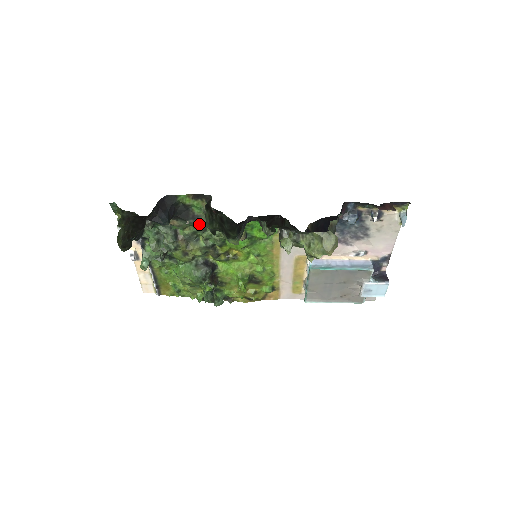
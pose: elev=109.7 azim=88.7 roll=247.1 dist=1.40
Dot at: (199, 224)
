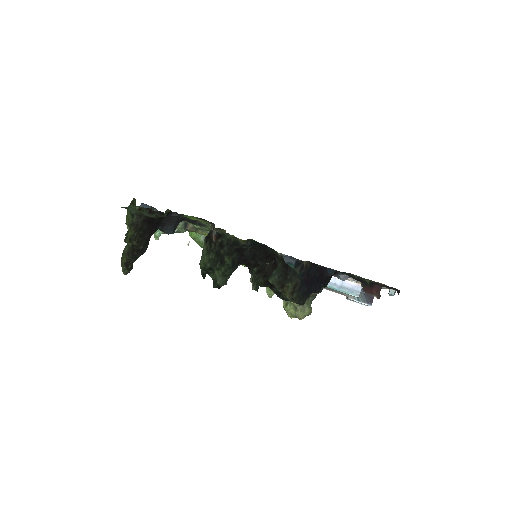
Dot at: (206, 227)
